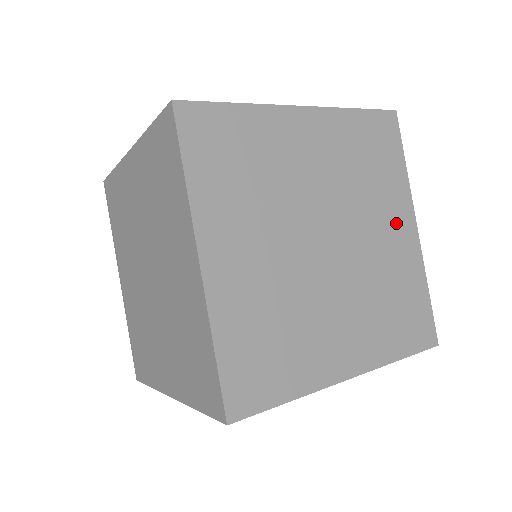
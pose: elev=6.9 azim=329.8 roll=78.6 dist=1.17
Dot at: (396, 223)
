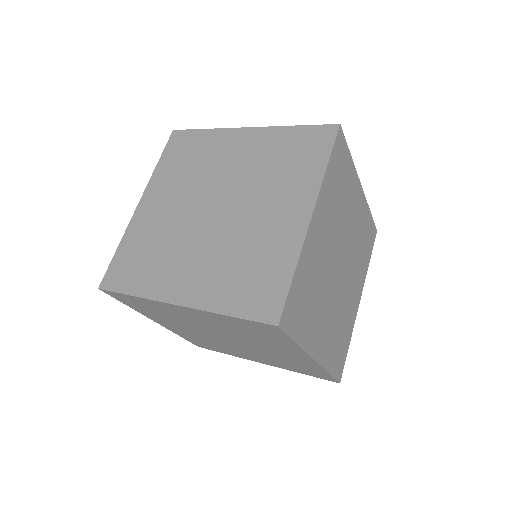
Dot at: (357, 290)
